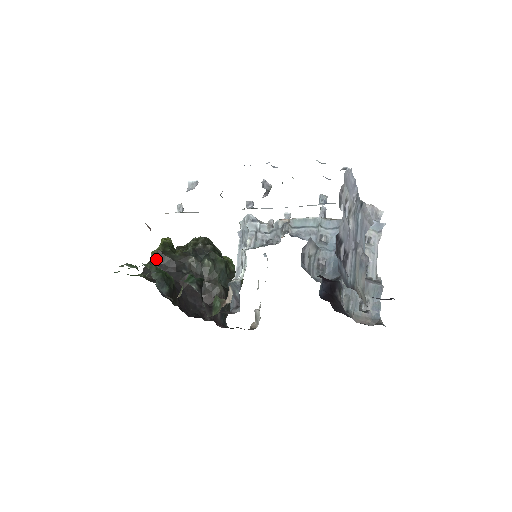
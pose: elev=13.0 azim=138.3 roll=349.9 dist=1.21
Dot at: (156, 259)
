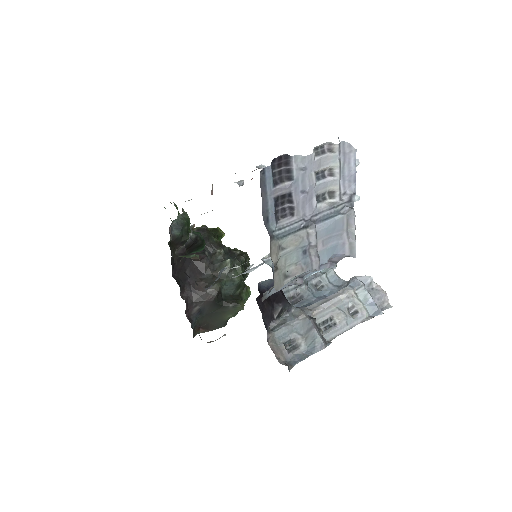
Dot at: (198, 228)
